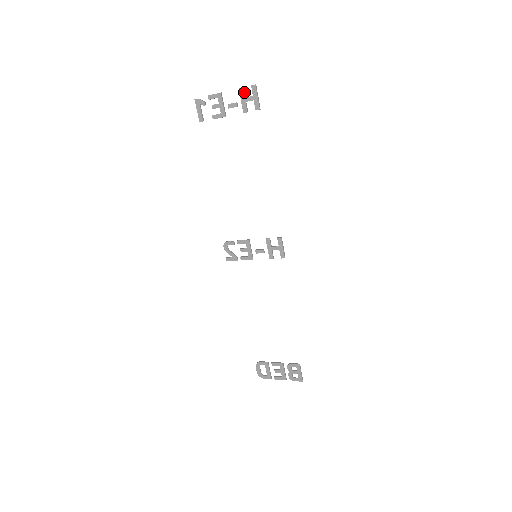
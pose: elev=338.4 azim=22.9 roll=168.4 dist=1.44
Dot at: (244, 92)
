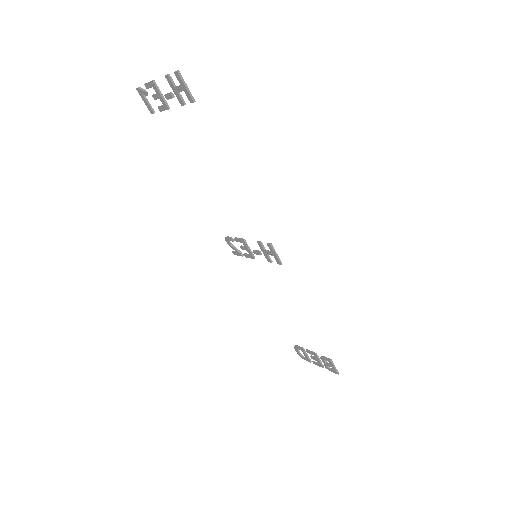
Dot at: (172, 80)
